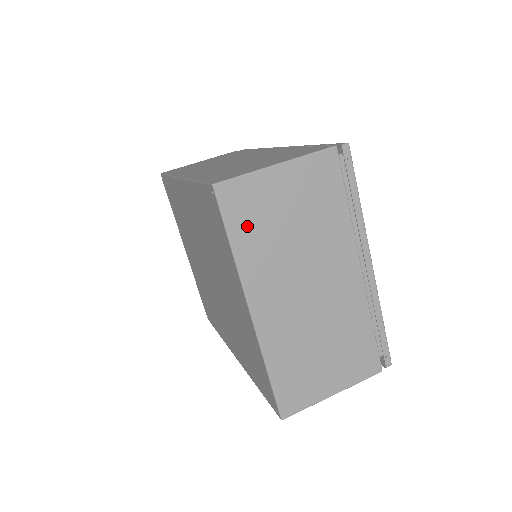
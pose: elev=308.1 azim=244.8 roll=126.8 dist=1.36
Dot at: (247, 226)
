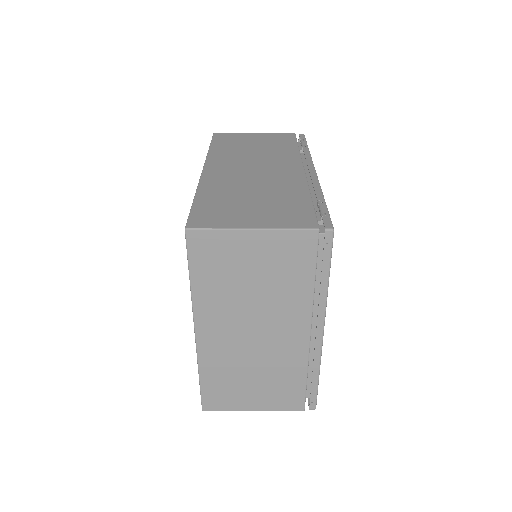
Dot at: (209, 269)
